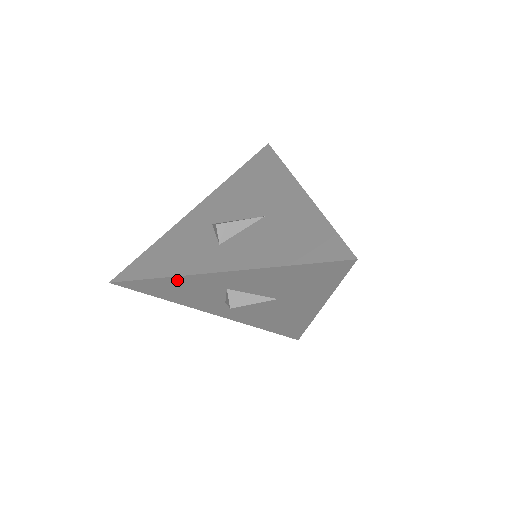
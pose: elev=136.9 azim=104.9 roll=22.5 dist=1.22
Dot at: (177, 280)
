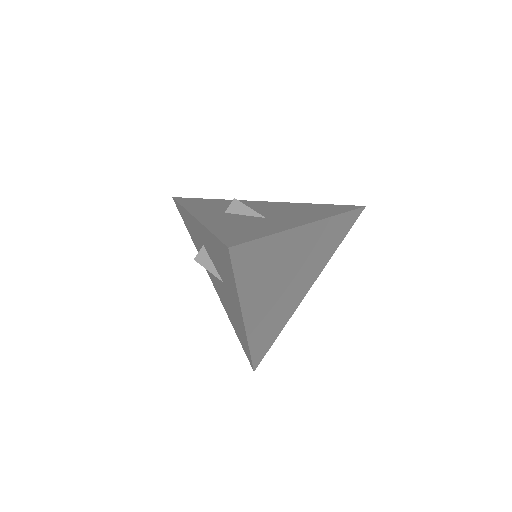
Dot at: (187, 214)
